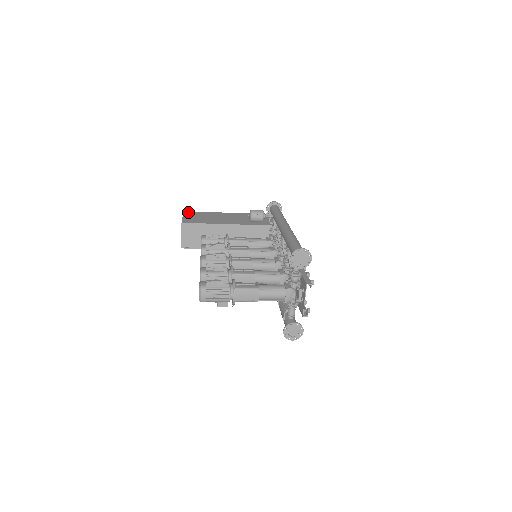
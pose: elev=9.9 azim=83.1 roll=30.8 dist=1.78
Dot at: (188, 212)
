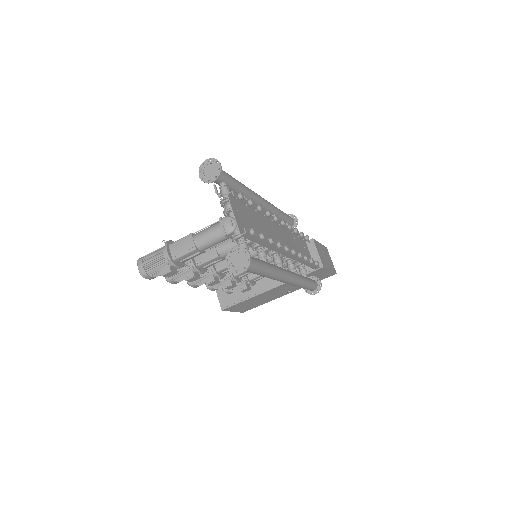
Dot at: occluded
